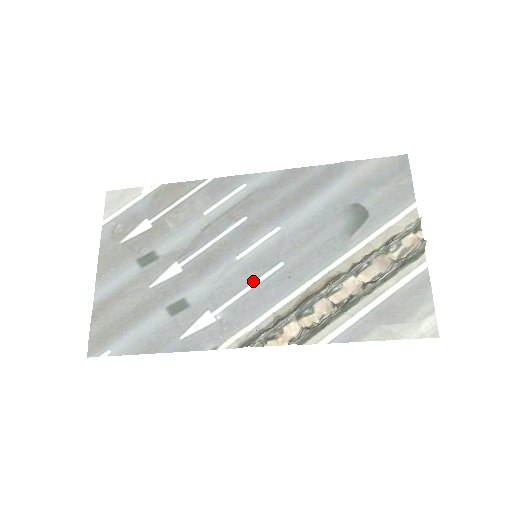
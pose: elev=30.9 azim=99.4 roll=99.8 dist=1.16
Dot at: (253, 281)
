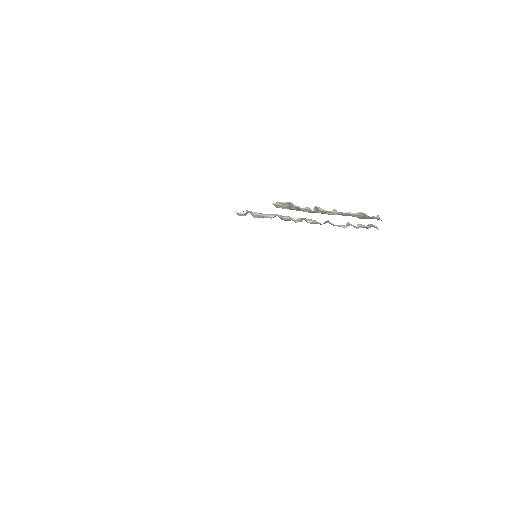
Dot at: occluded
